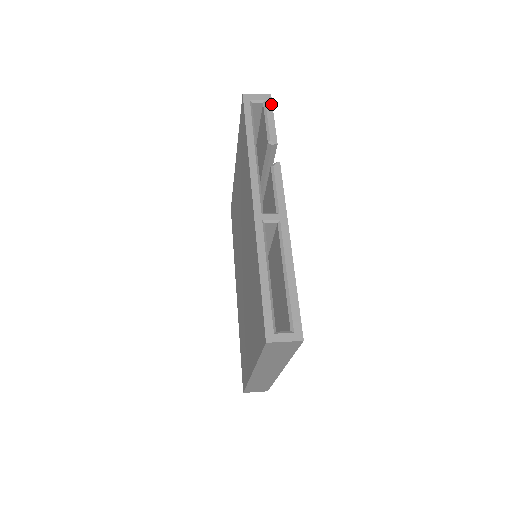
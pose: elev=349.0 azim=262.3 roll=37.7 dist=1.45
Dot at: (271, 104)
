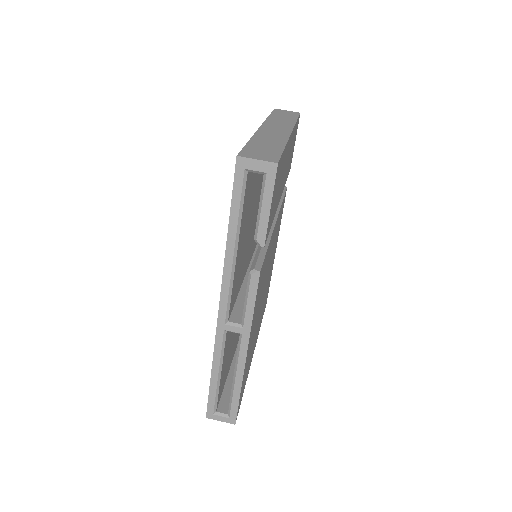
Dot at: (273, 182)
